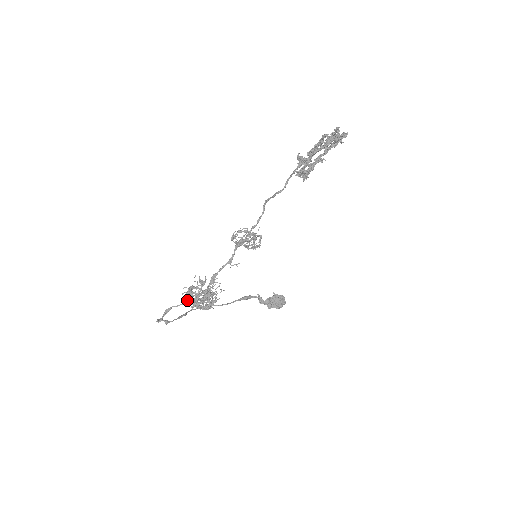
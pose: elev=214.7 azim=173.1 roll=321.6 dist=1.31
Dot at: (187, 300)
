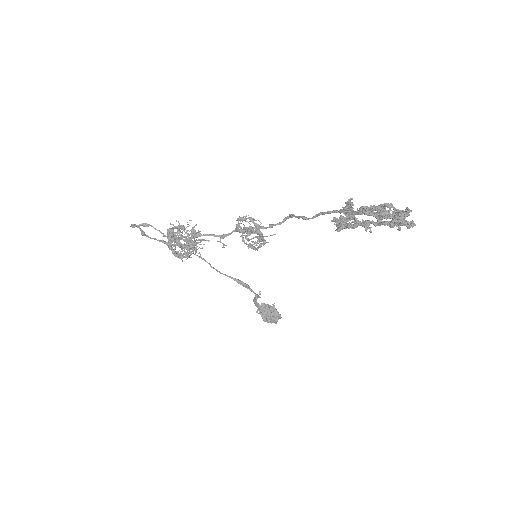
Dot at: (168, 232)
